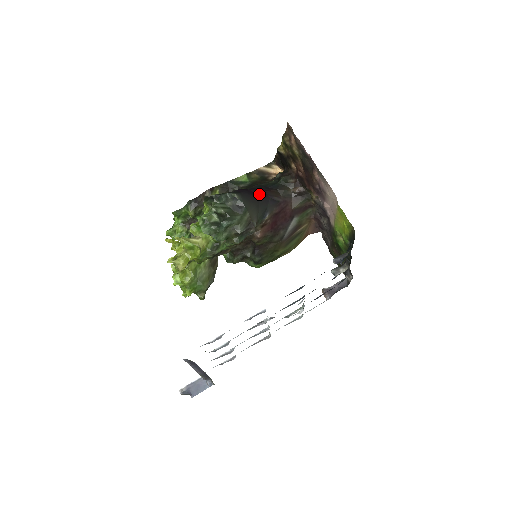
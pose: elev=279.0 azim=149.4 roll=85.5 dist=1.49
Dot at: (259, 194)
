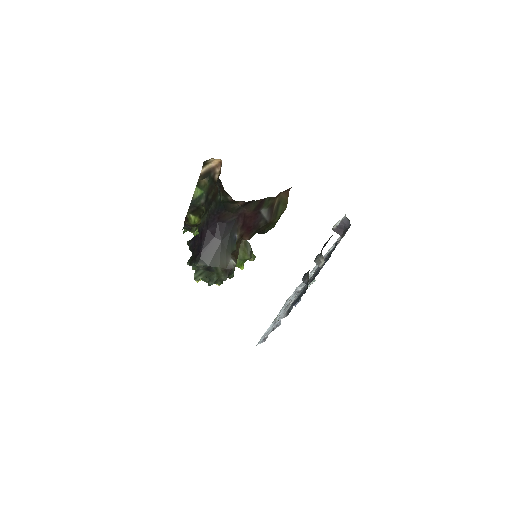
Dot at: (216, 230)
